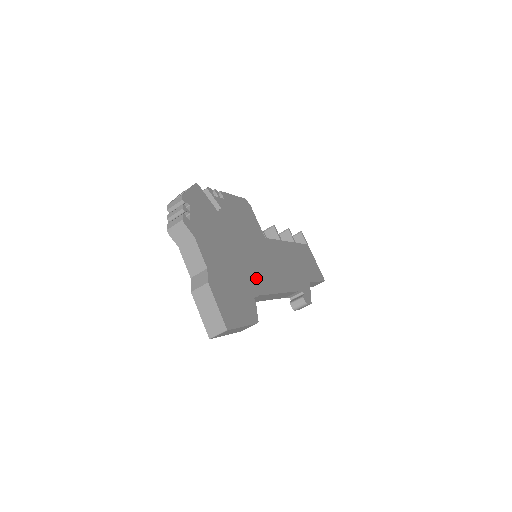
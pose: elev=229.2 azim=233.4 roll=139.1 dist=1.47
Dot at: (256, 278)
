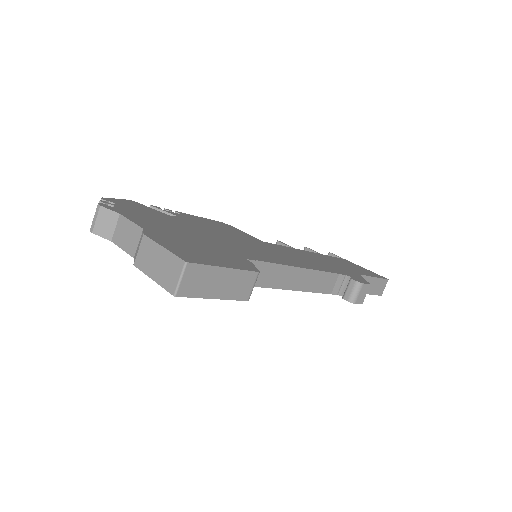
Dot at: (249, 252)
